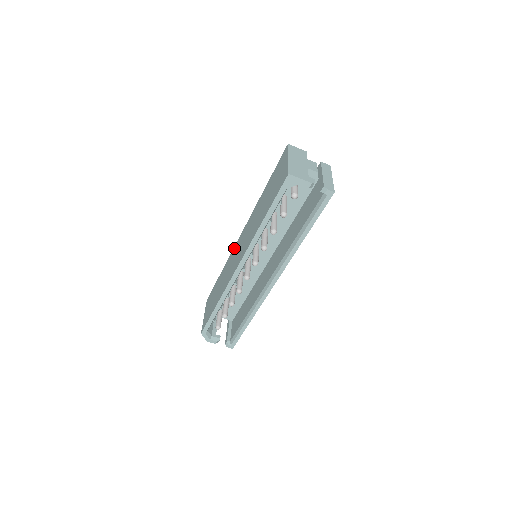
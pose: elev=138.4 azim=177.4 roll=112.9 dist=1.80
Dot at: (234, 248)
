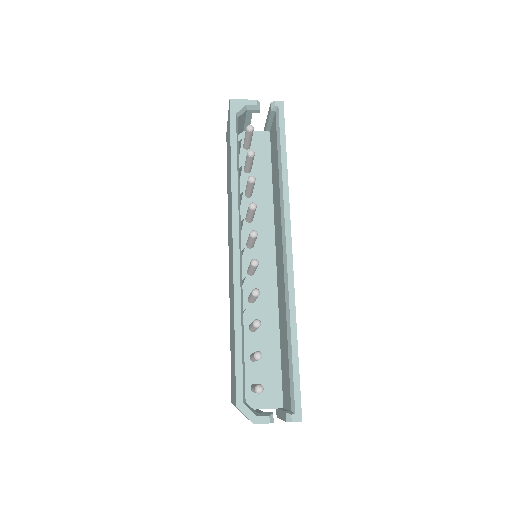
Dot at: (229, 278)
